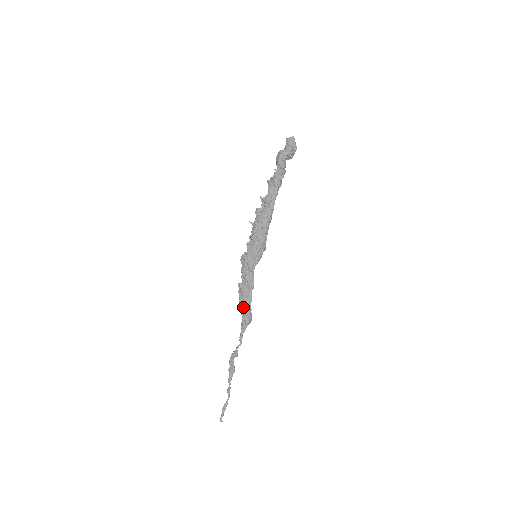
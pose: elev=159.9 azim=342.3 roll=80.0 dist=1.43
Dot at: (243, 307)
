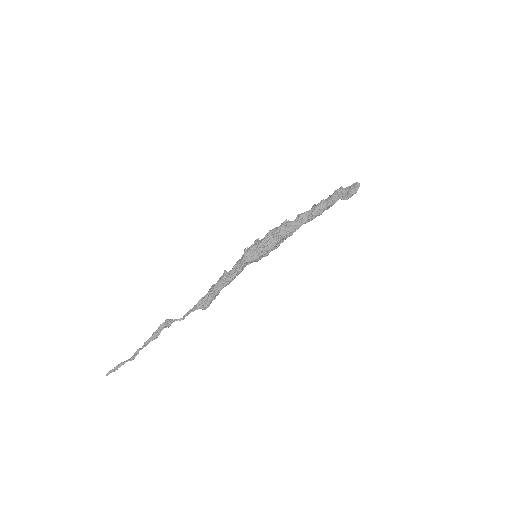
Dot at: (211, 290)
